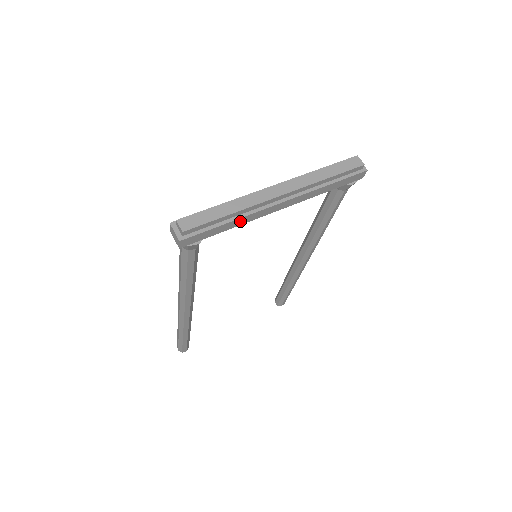
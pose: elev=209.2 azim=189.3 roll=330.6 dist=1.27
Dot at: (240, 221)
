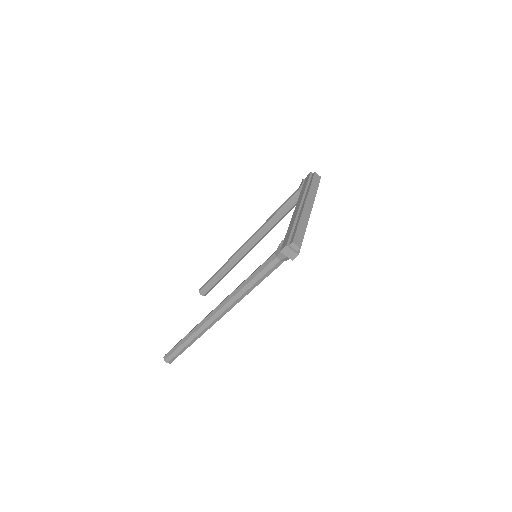
Dot at: occluded
